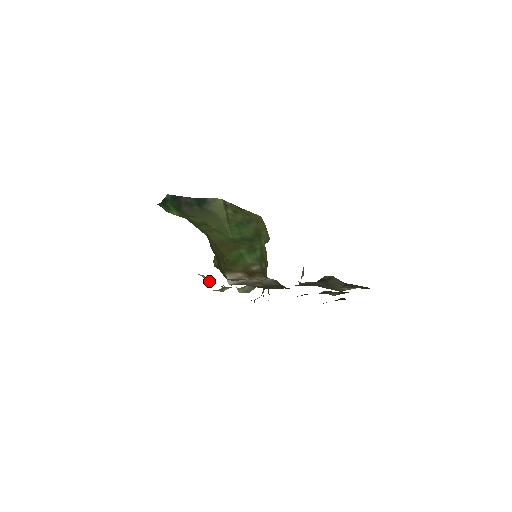
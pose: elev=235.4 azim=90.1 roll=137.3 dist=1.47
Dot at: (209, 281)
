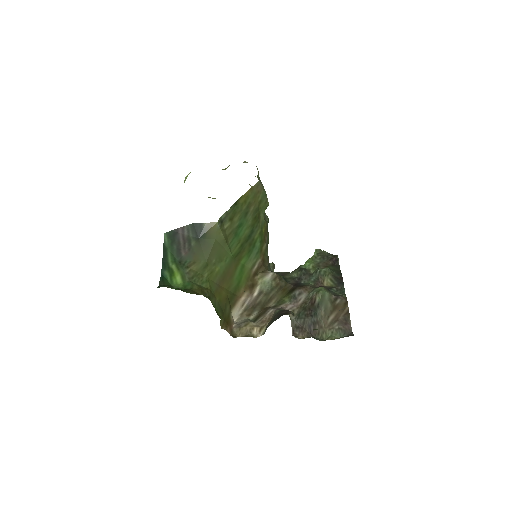
Dot at: occluded
